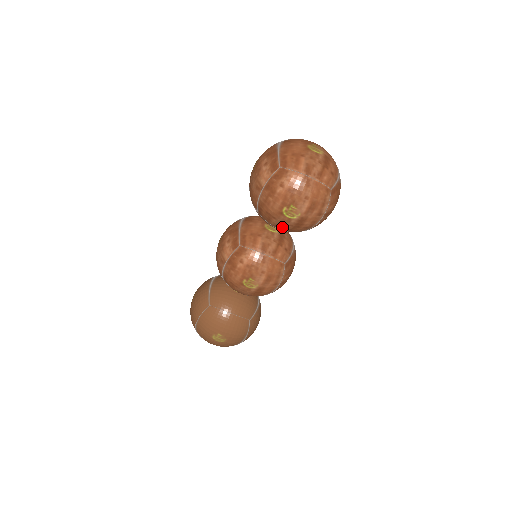
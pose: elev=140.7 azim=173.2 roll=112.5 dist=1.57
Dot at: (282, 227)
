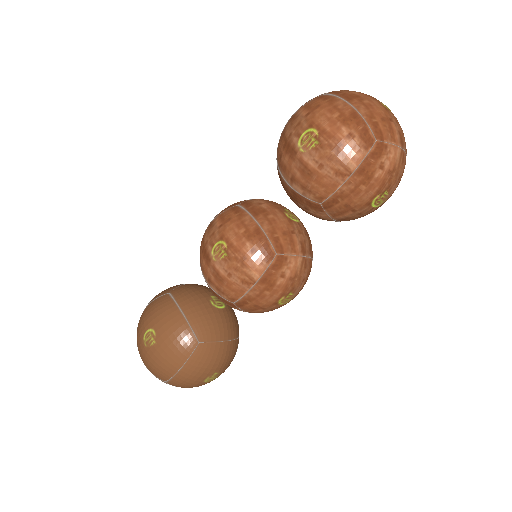
Dot at: (350, 219)
